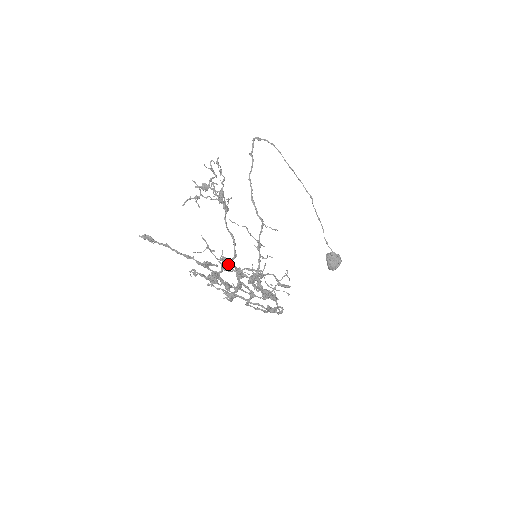
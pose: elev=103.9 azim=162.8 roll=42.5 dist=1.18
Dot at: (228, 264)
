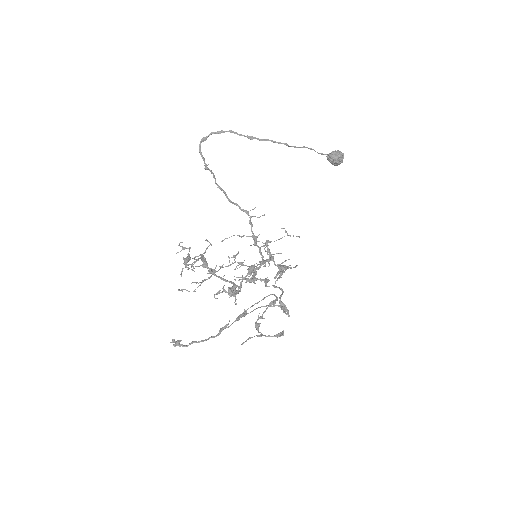
Dot at: (238, 265)
